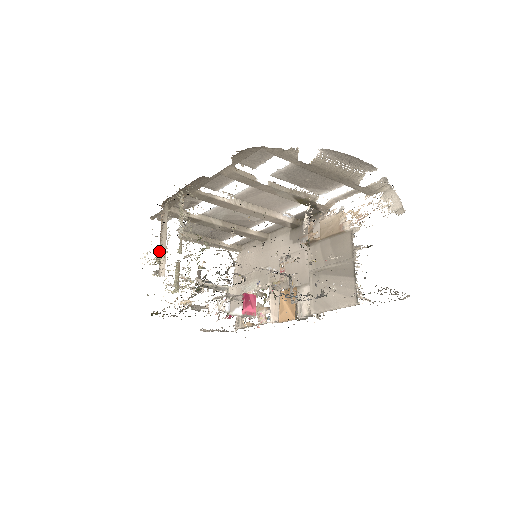
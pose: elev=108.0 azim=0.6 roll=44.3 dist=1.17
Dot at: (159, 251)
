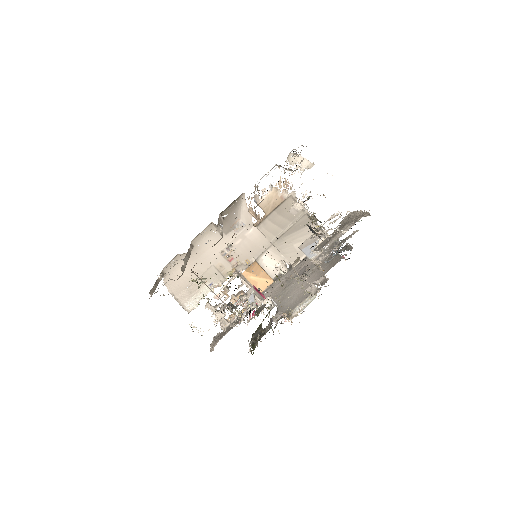
Dot at: (230, 304)
